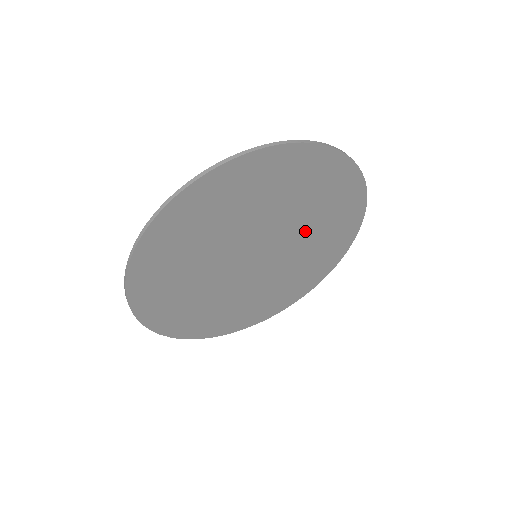
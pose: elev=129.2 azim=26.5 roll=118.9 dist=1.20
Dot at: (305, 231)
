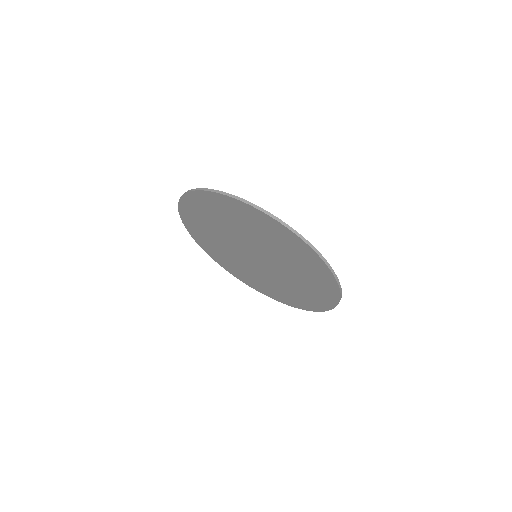
Dot at: (272, 249)
